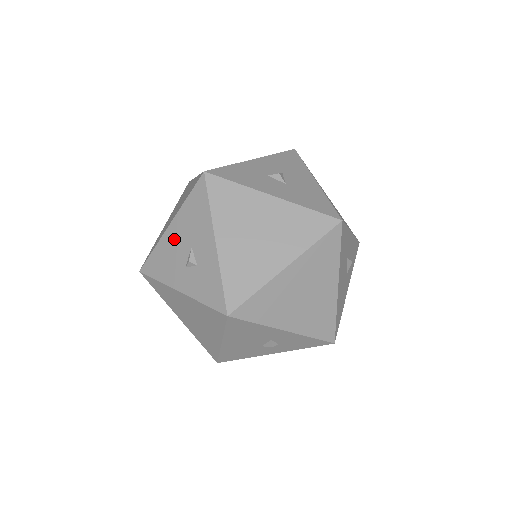
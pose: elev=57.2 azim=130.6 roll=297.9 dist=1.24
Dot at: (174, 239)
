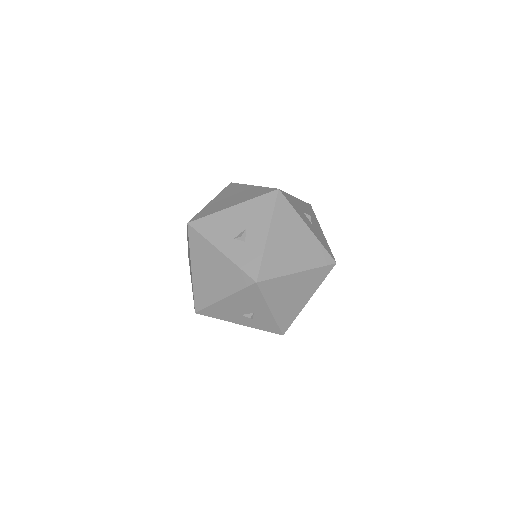
Dot at: (233, 217)
